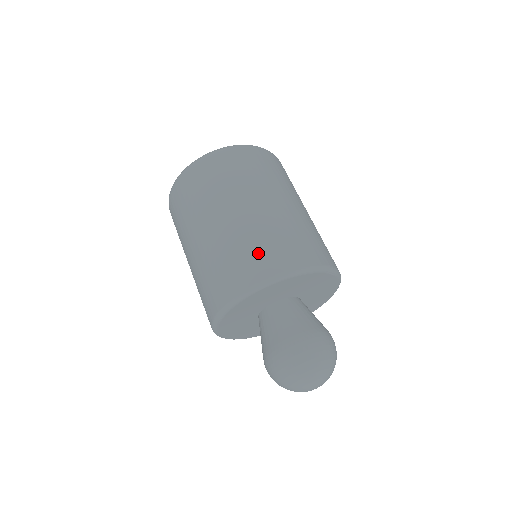
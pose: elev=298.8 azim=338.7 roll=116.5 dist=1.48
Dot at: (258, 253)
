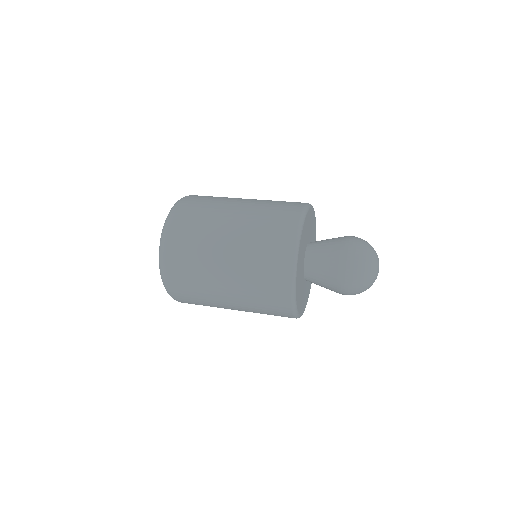
Dot at: occluded
